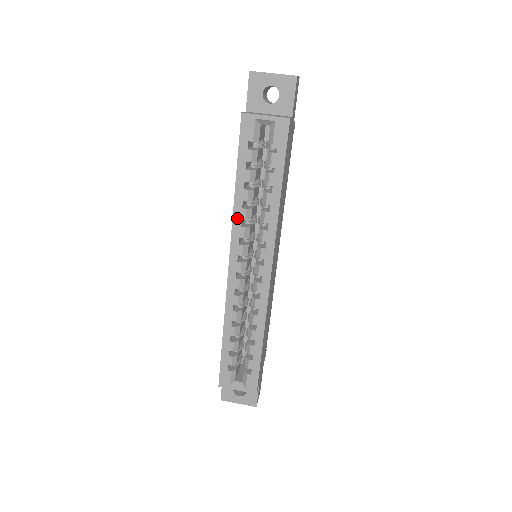
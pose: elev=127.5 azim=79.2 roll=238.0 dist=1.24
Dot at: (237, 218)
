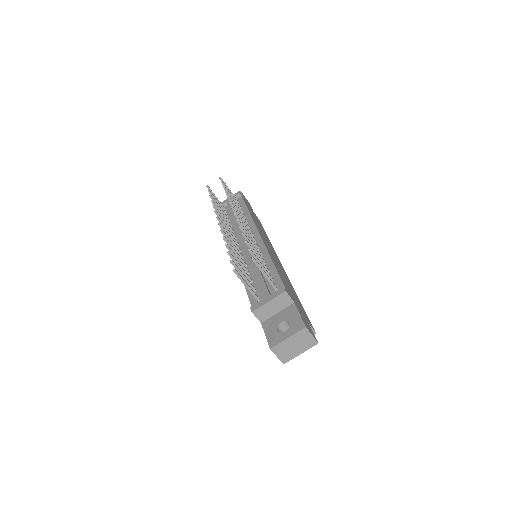
Dot at: occluded
